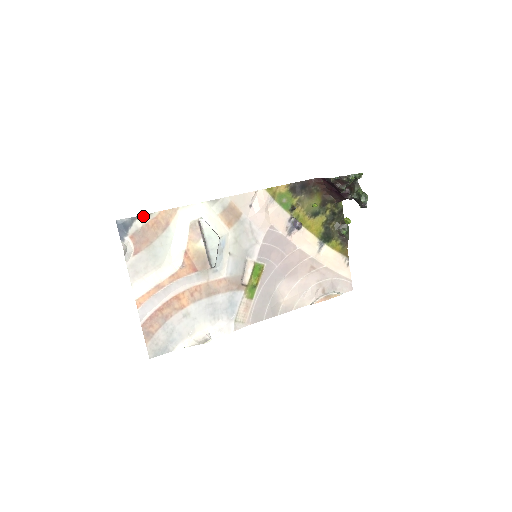
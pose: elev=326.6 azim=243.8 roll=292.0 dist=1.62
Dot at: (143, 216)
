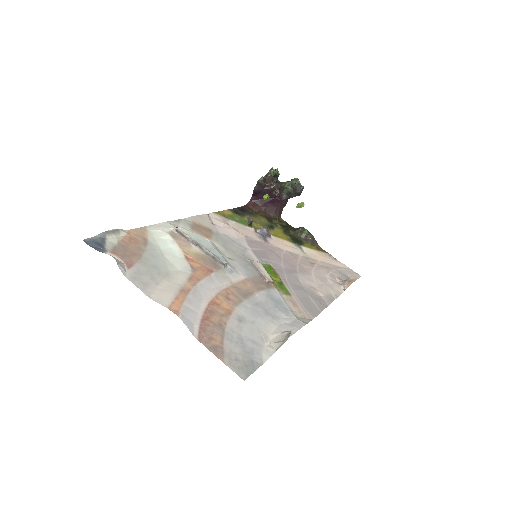
Dot at: (113, 231)
